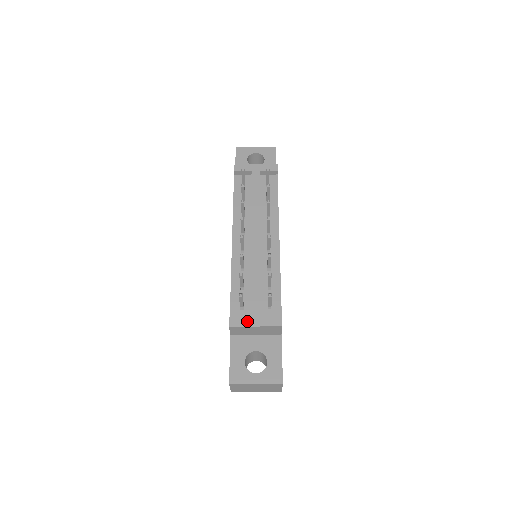
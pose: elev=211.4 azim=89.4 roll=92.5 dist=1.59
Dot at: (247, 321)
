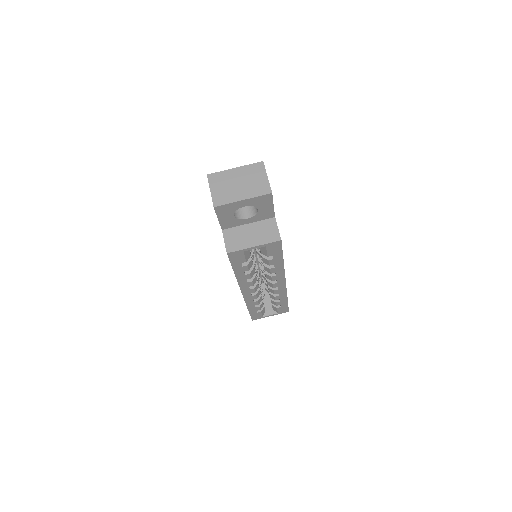
Dot at: occluded
